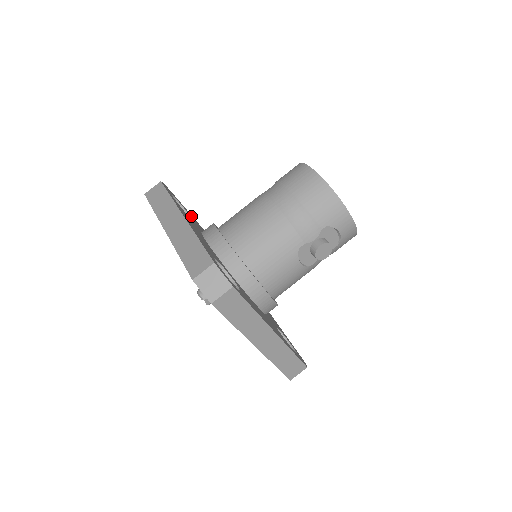
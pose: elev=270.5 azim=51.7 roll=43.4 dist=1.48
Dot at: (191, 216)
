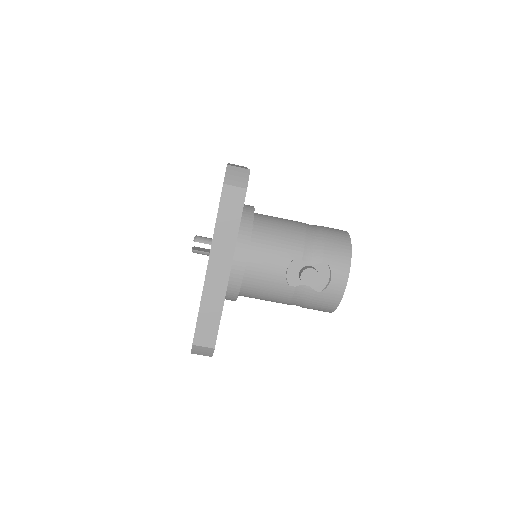
Dot at: occluded
